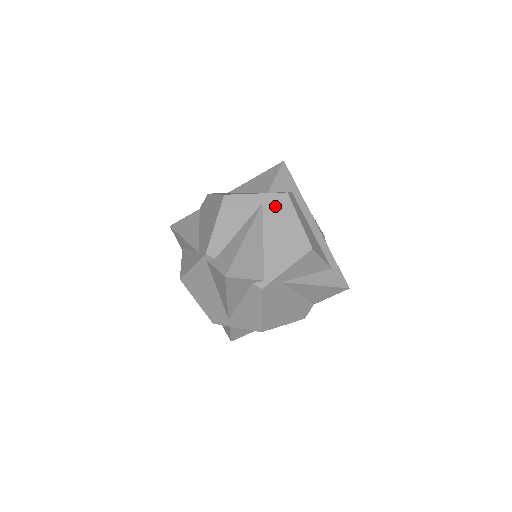
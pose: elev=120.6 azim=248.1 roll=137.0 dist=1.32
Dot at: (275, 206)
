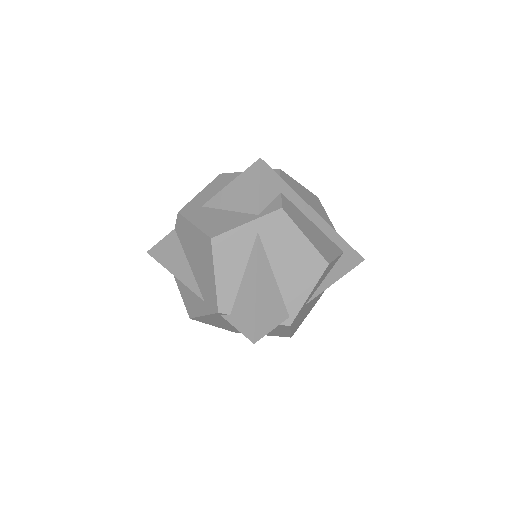
Dot at: (273, 230)
